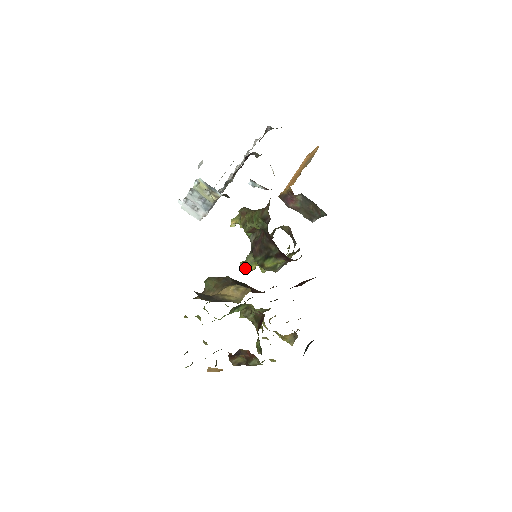
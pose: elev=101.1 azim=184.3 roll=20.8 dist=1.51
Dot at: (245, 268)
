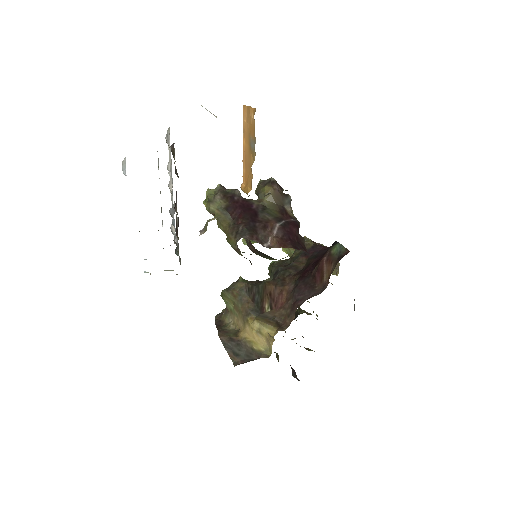
Dot at: occluded
